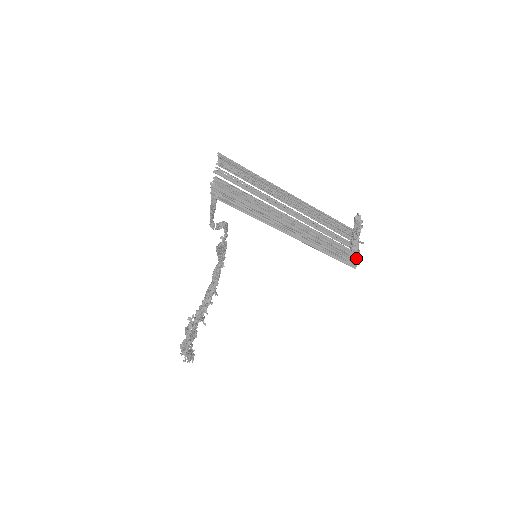
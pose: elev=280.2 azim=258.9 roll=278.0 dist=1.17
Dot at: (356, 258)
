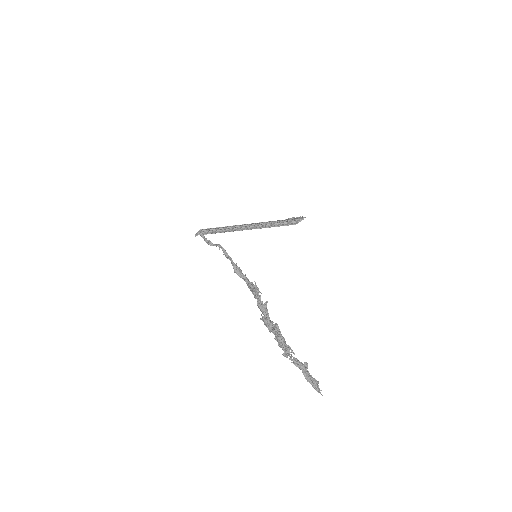
Dot at: occluded
